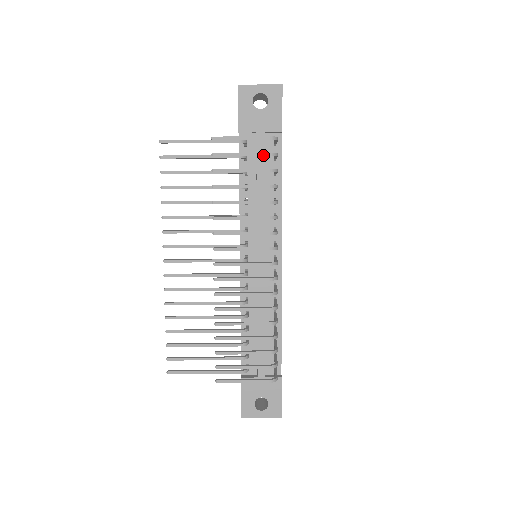
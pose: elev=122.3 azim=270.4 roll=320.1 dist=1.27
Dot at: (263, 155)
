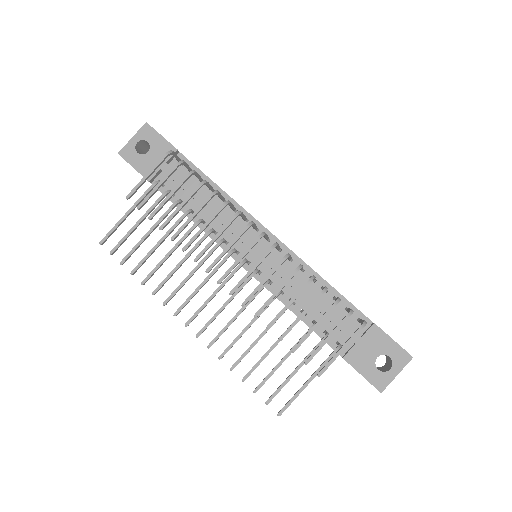
Dot at: (173, 171)
